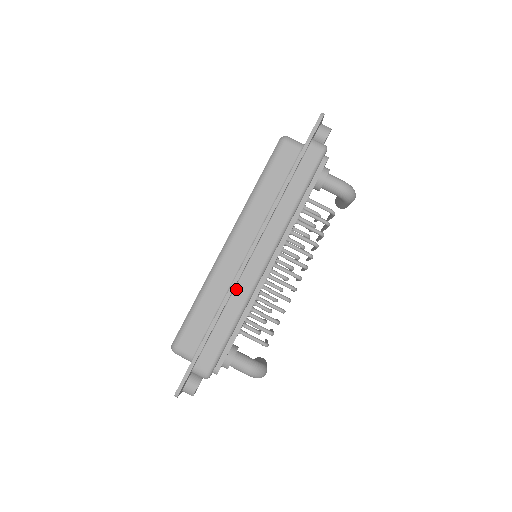
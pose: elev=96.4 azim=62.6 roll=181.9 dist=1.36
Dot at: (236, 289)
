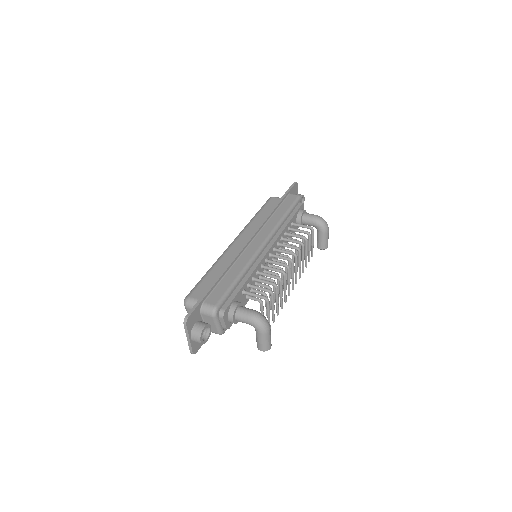
Dot at: (240, 258)
